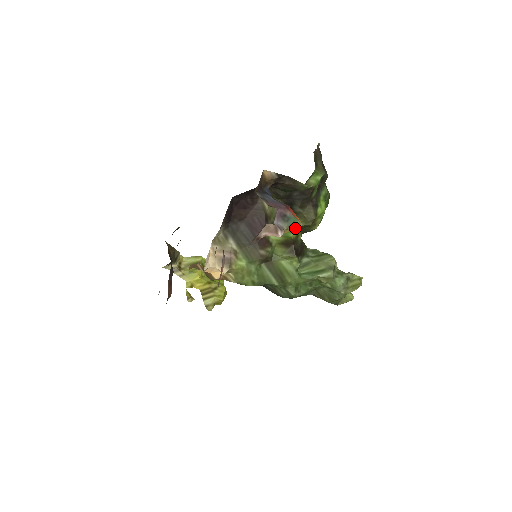
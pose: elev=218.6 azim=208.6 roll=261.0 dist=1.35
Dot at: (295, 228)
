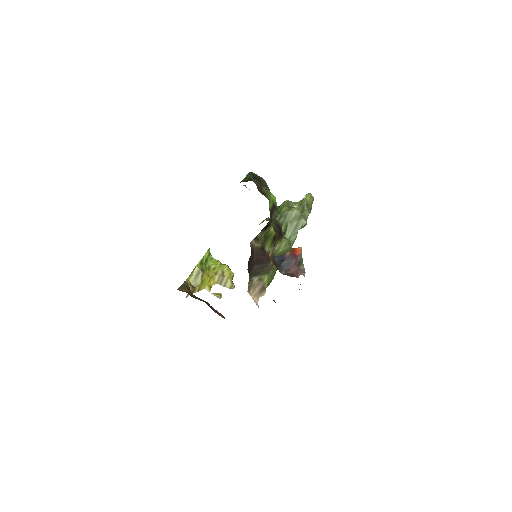
Dot at: occluded
